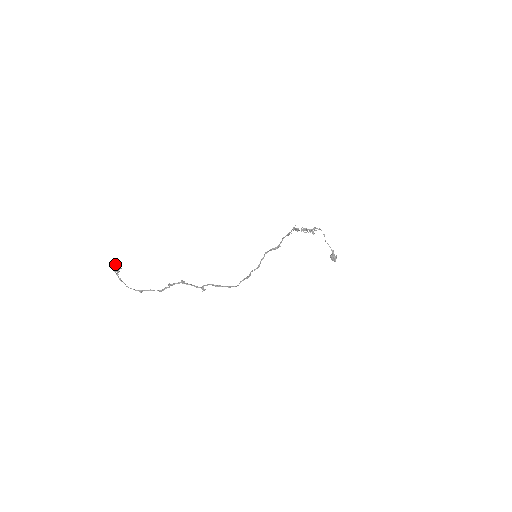
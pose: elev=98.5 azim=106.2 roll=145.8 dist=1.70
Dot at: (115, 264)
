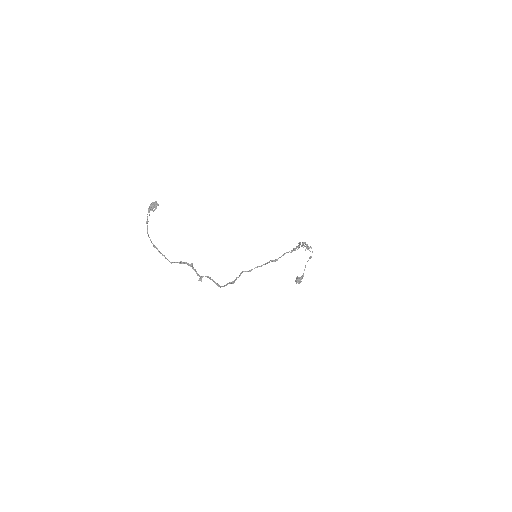
Dot at: (154, 202)
